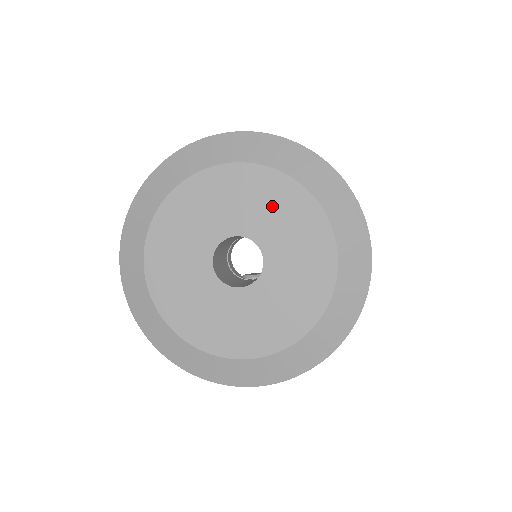
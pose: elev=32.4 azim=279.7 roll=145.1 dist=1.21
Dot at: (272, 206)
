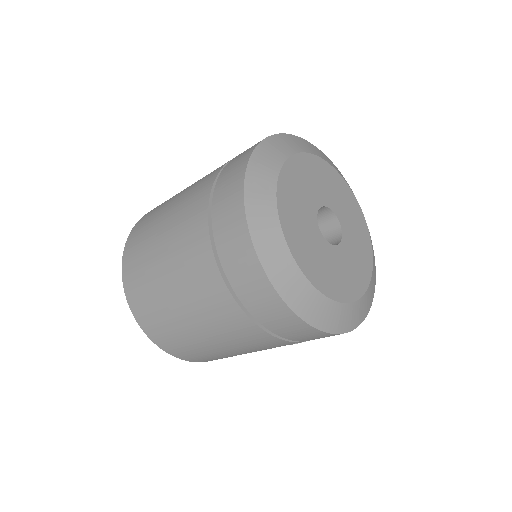
Dot at: (335, 189)
